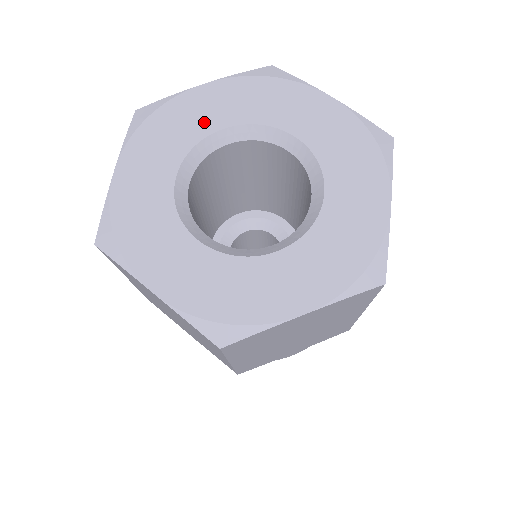
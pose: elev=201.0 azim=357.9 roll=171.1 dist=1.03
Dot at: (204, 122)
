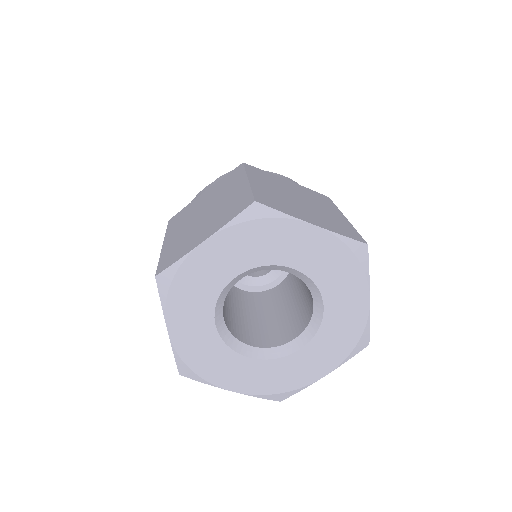
Dot at: (286, 254)
